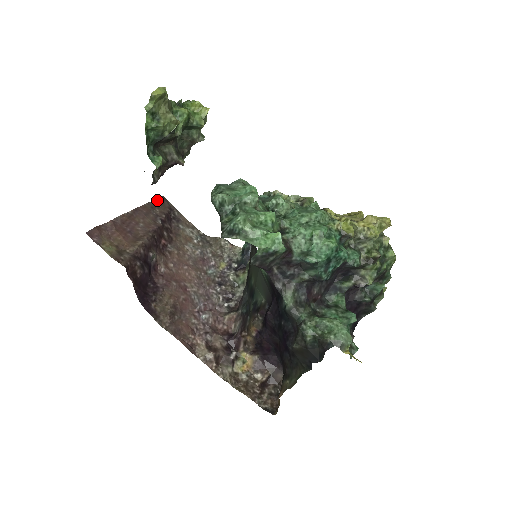
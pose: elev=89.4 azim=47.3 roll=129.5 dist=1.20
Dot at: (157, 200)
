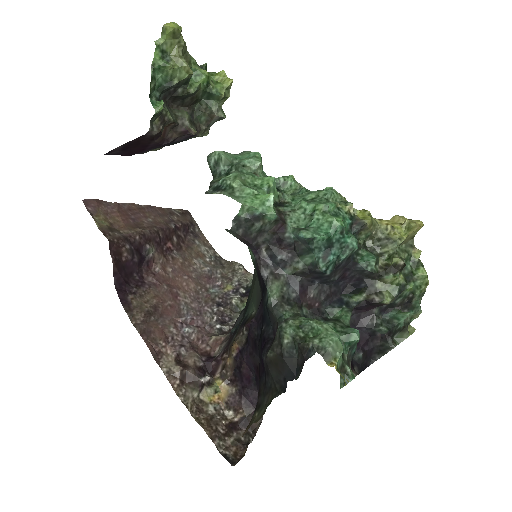
Dot at: (179, 210)
